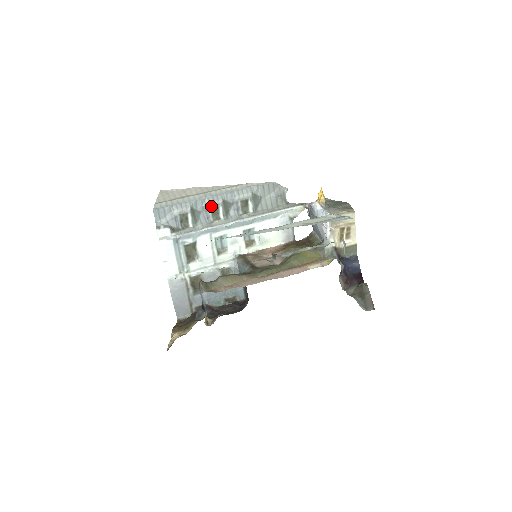
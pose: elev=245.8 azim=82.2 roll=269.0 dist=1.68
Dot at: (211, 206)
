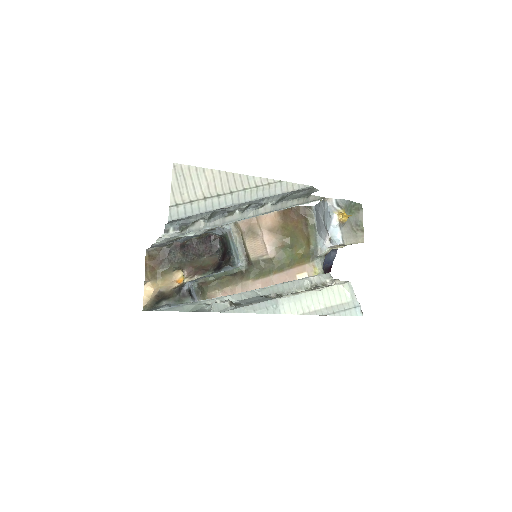
Dot at: (234, 210)
